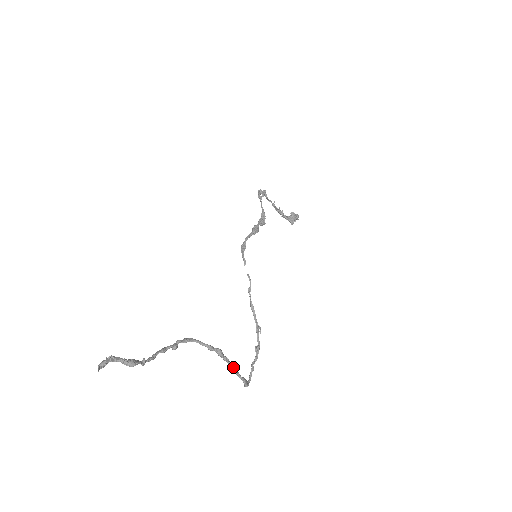
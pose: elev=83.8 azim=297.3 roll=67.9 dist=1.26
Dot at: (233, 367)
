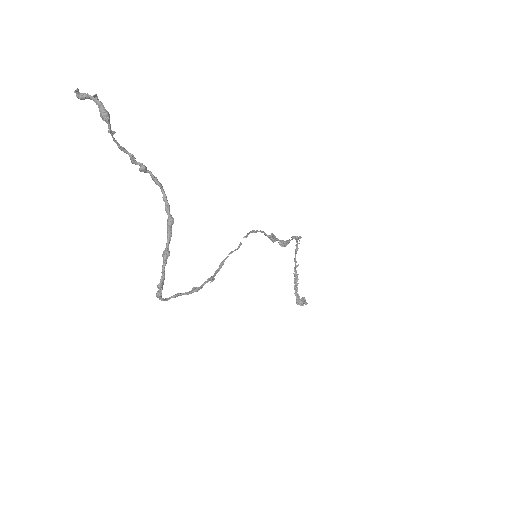
Dot at: (168, 250)
